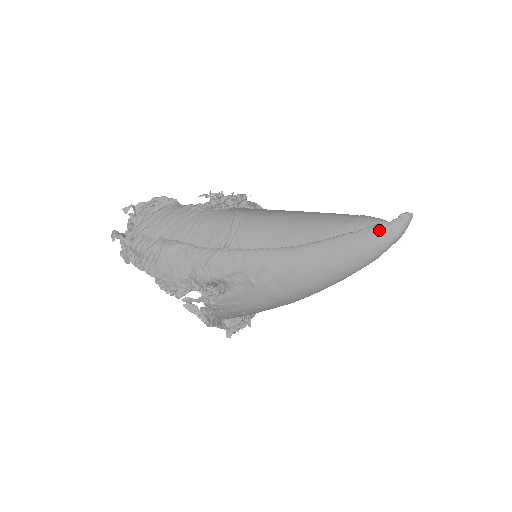
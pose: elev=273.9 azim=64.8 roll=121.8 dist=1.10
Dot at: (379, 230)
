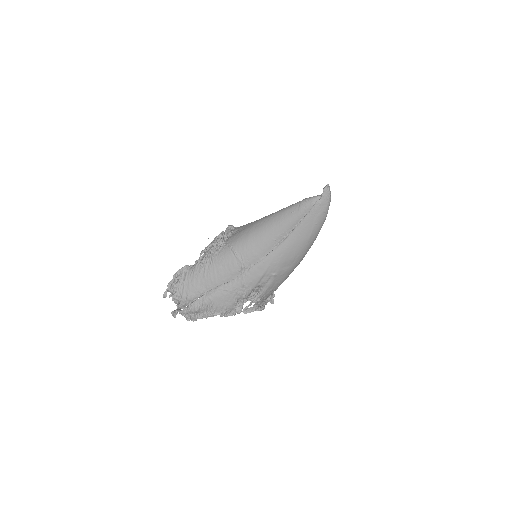
Dot at: (319, 205)
